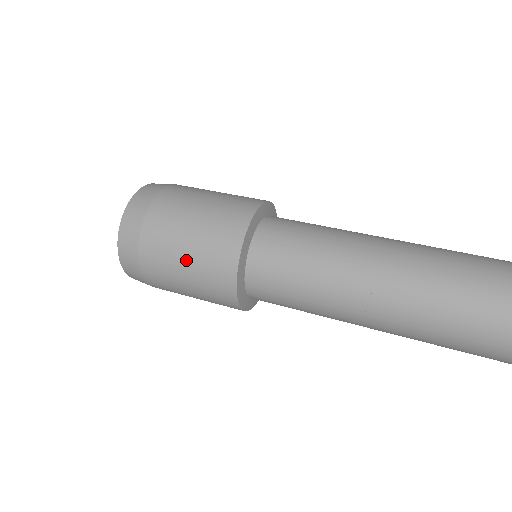
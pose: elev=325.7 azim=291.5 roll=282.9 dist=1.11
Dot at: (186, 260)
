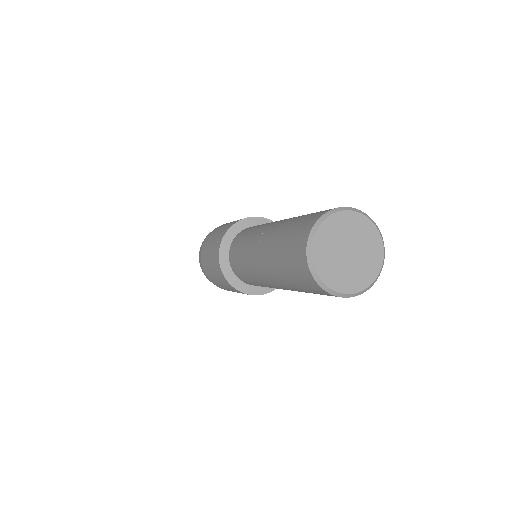
Dot at: (217, 233)
